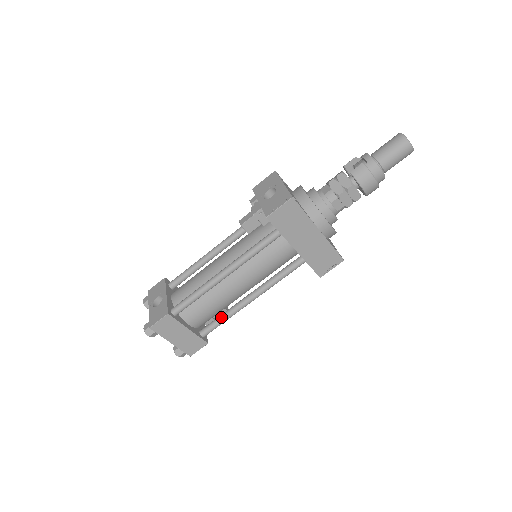
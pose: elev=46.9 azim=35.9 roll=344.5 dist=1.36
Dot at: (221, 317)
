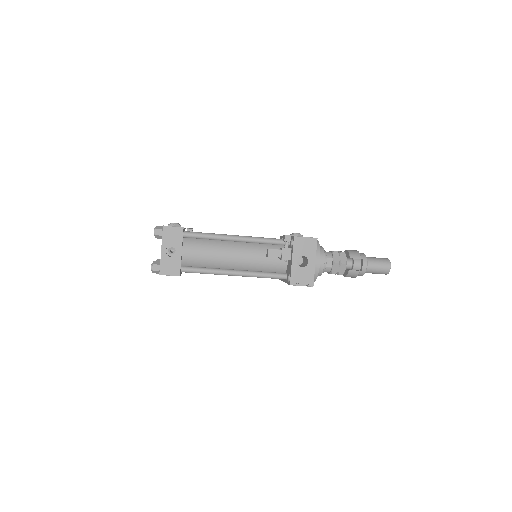
Dot at: occluded
